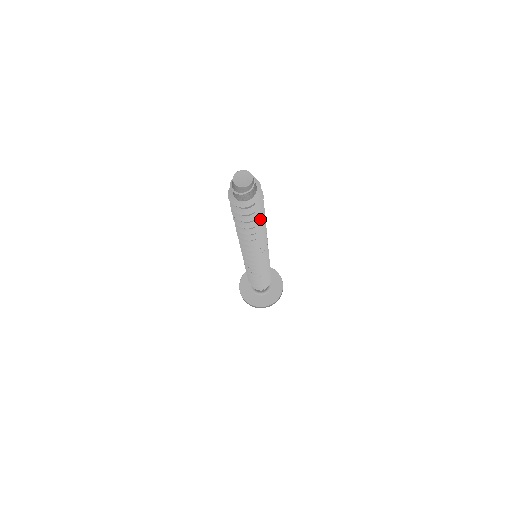
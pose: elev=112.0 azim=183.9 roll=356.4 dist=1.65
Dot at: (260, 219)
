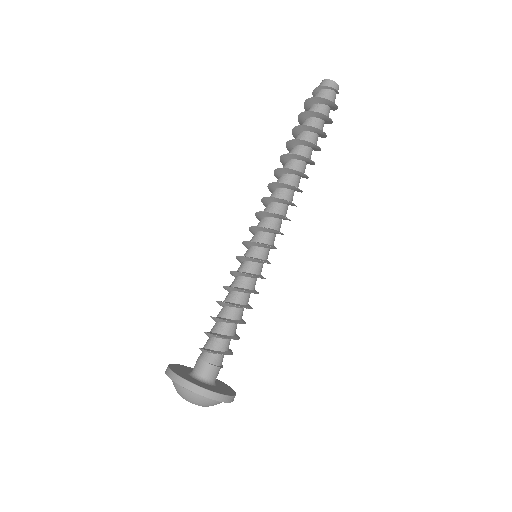
Dot at: (319, 149)
